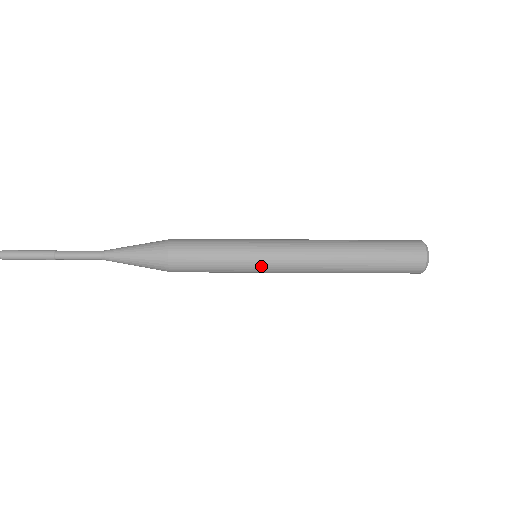
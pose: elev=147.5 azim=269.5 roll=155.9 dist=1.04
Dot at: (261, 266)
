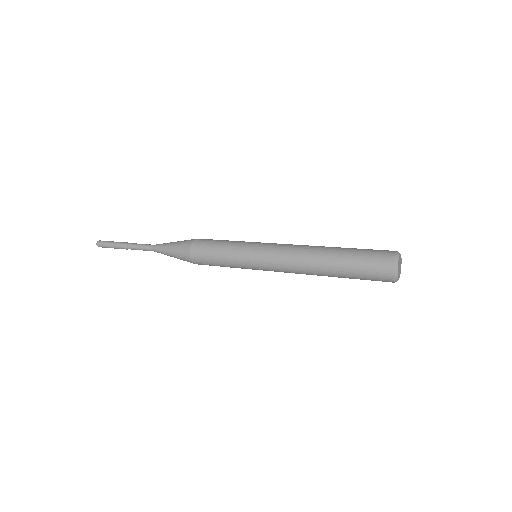
Dot at: (256, 248)
